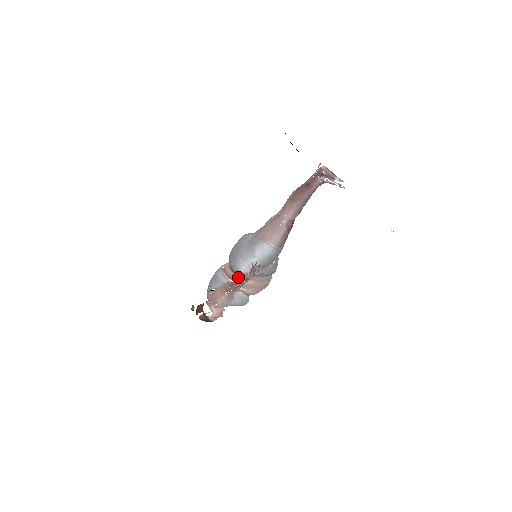
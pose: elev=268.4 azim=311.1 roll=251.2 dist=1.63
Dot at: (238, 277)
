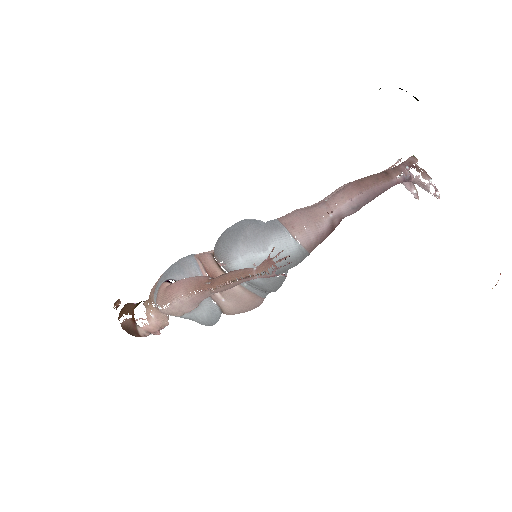
Dot at: occluded
